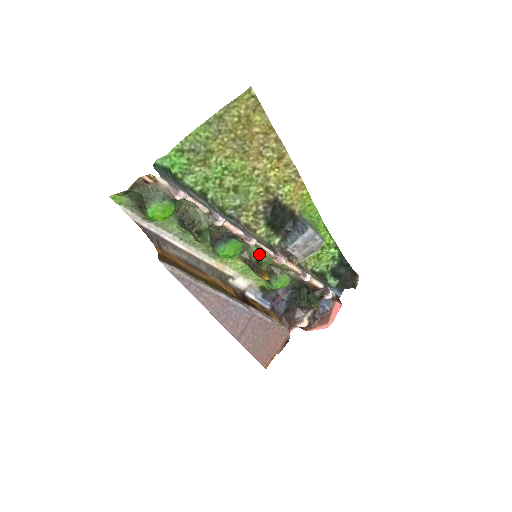
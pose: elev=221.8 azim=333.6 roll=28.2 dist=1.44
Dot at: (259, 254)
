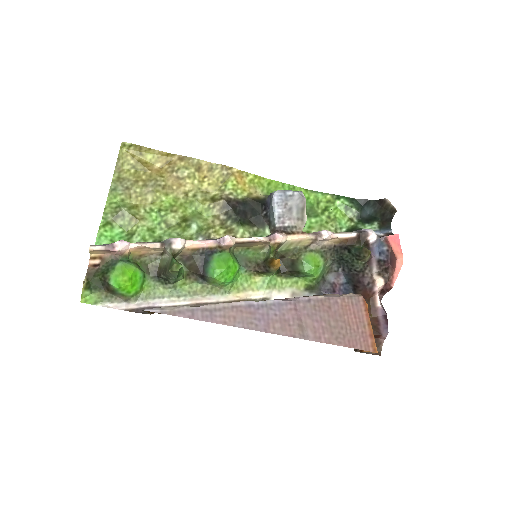
Dot at: (262, 255)
